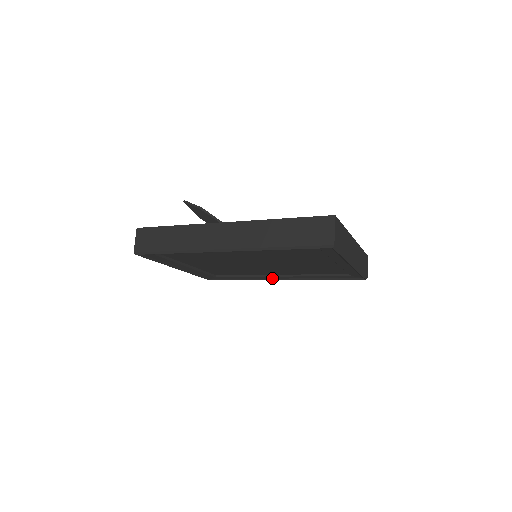
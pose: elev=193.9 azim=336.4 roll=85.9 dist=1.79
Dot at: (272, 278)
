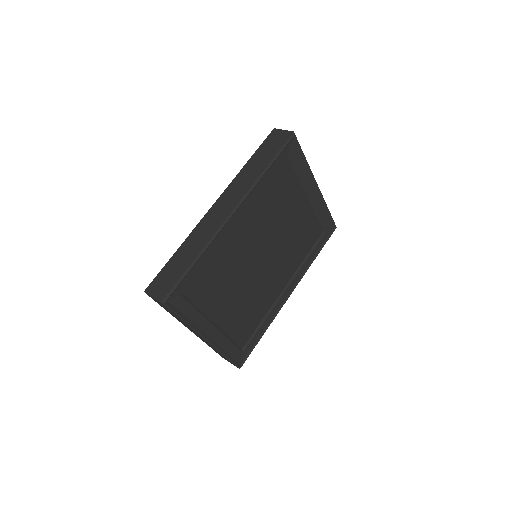
Dot at: (284, 300)
